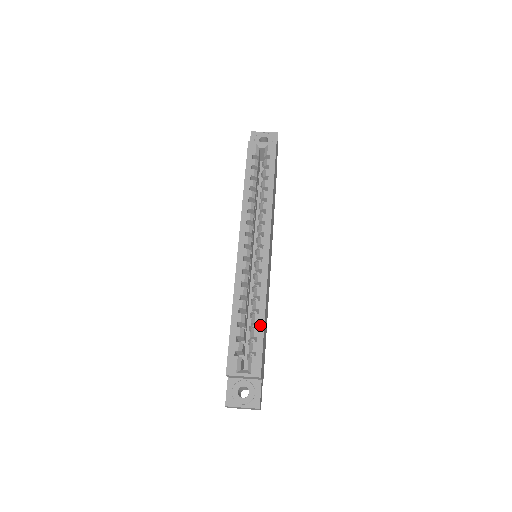
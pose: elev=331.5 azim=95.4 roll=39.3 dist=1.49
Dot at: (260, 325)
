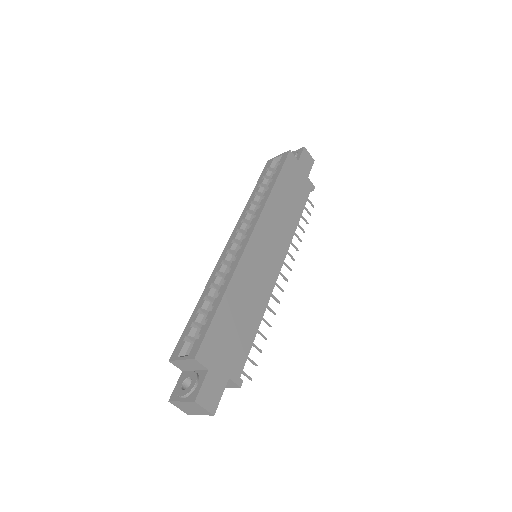
Dot at: (215, 307)
